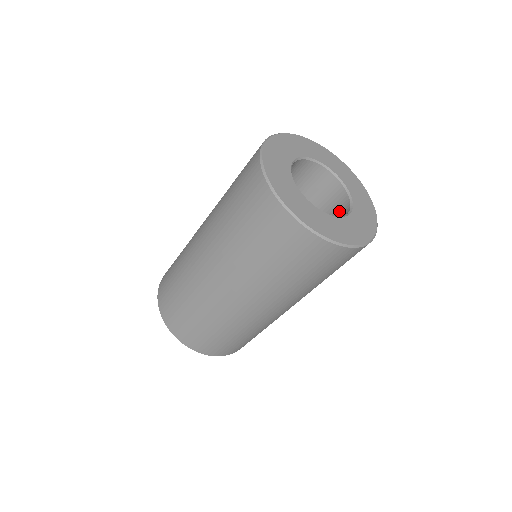
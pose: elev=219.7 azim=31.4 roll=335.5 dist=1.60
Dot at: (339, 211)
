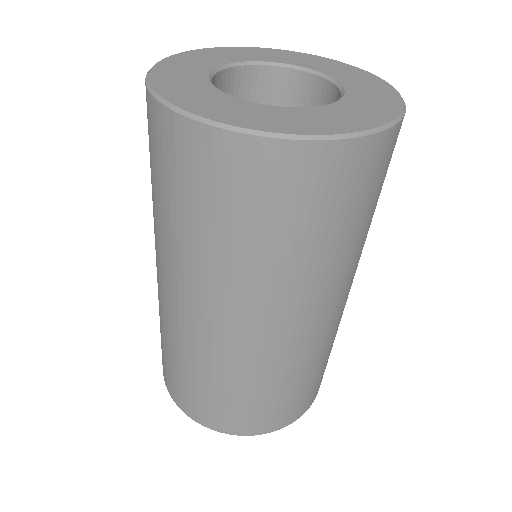
Dot at: occluded
